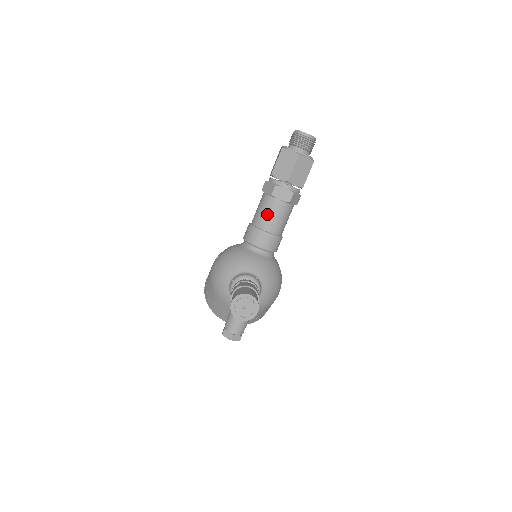
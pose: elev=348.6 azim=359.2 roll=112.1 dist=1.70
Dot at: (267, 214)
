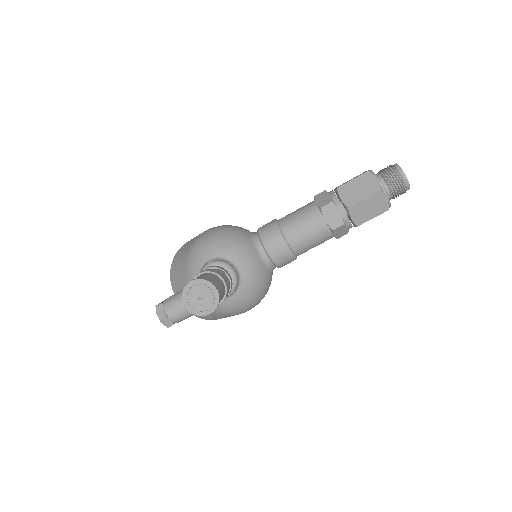
Dot at: (301, 223)
